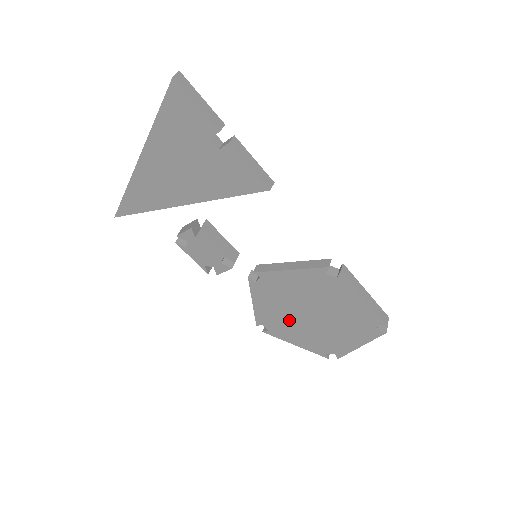
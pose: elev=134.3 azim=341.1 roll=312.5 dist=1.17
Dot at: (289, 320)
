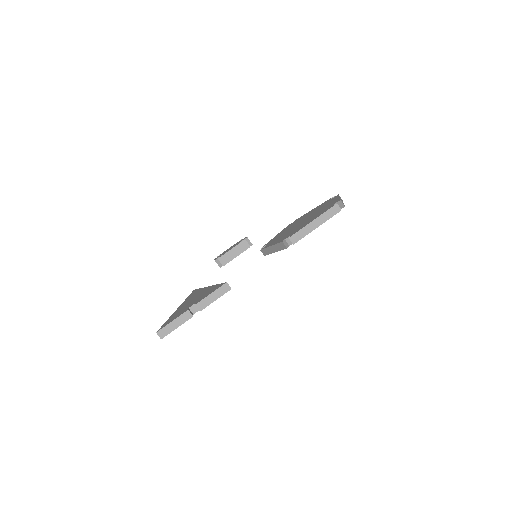
Dot at: occluded
